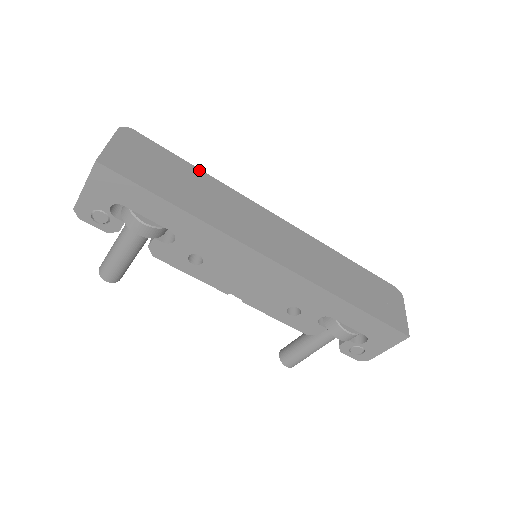
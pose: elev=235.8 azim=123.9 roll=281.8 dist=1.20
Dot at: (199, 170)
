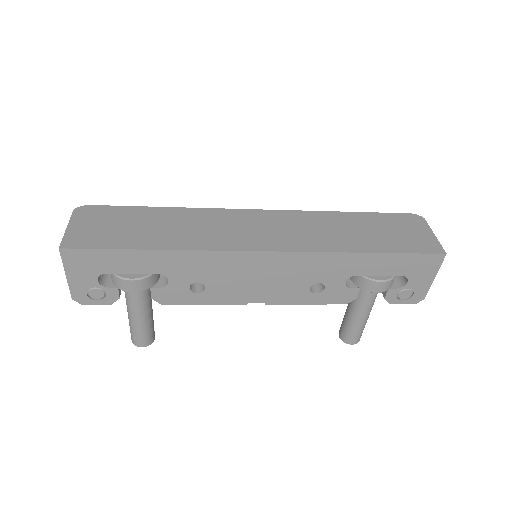
Dot at: (161, 208)
